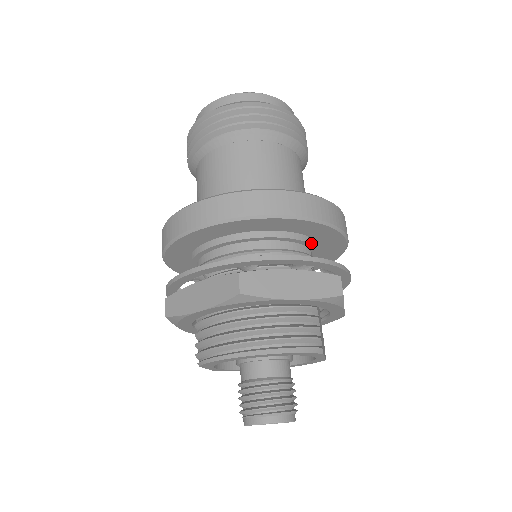
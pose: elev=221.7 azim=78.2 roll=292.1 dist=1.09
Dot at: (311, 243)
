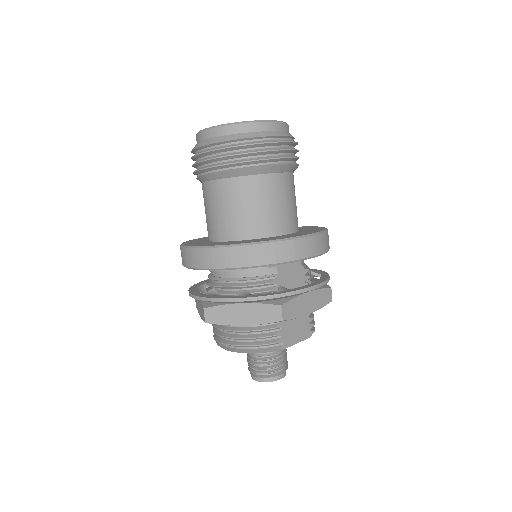
Dot at: occluded
